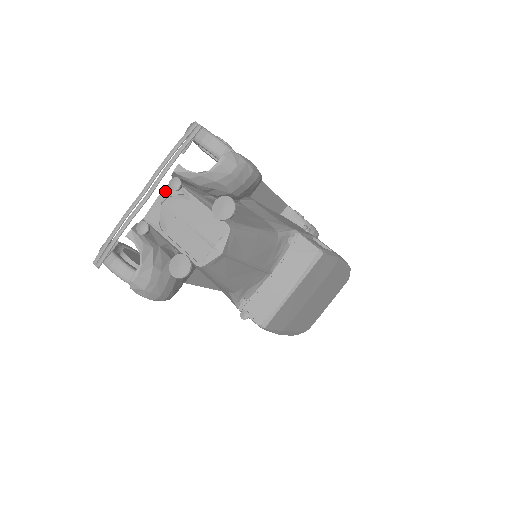
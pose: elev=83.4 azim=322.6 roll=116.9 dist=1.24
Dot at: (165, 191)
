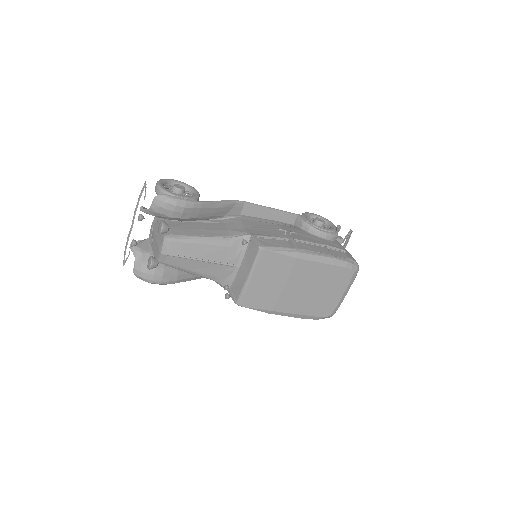
Dot at: (153, 221)
